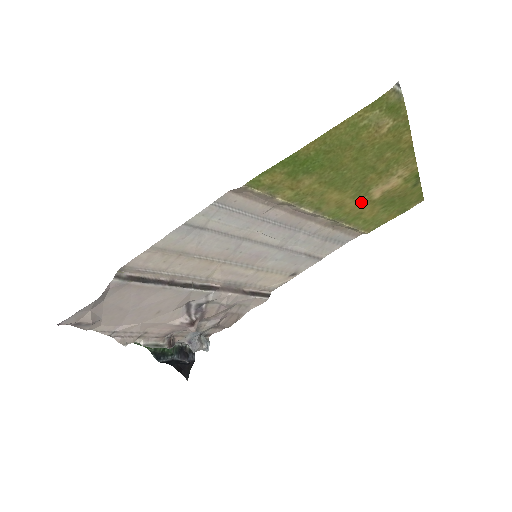
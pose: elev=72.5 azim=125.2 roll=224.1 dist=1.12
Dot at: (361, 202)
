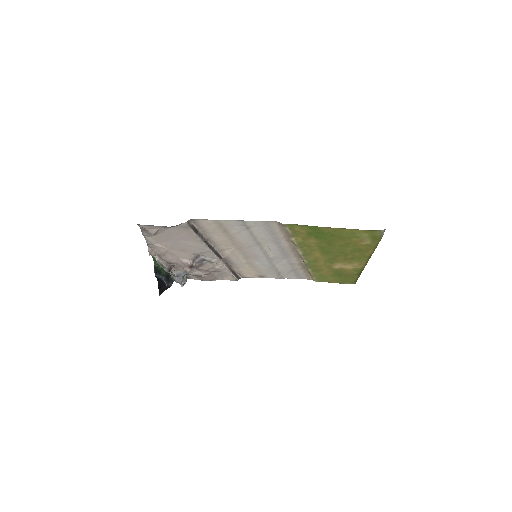
Dot at: (326, 265)
